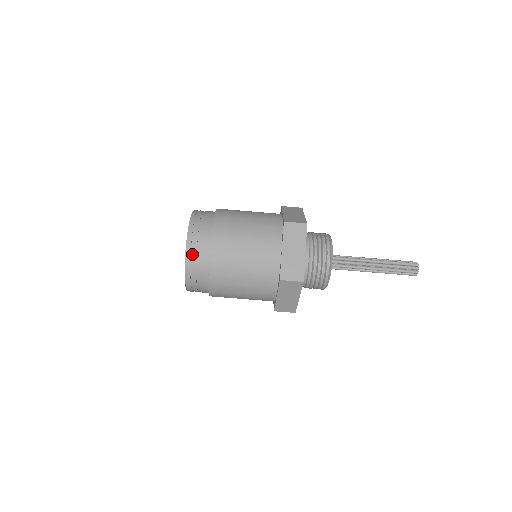
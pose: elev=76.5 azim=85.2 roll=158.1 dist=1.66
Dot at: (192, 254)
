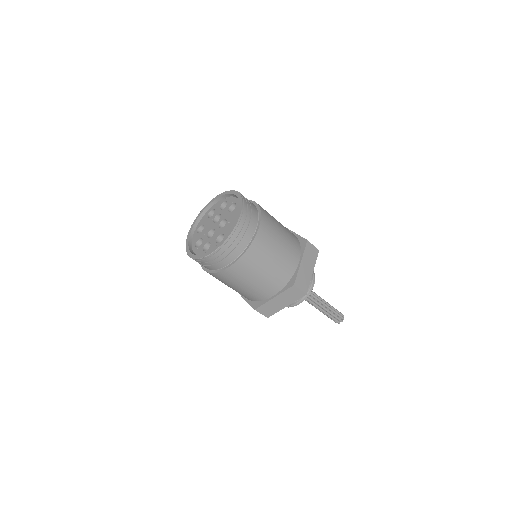
Dot at: (240, 229)
